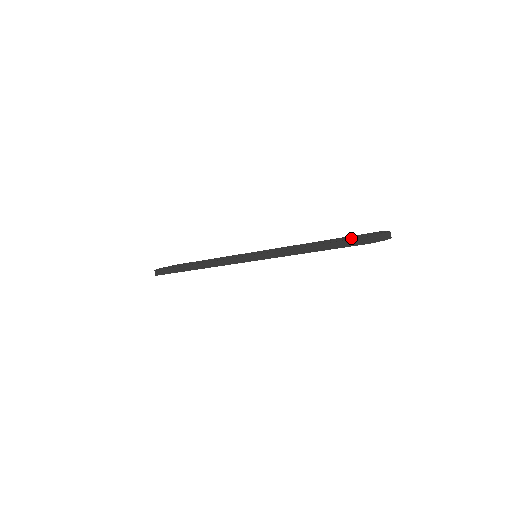
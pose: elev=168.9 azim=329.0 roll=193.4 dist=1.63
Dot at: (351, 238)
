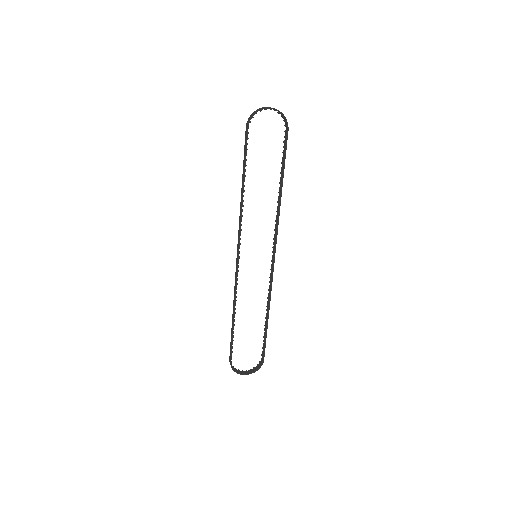
Dot at: (283, 156)
